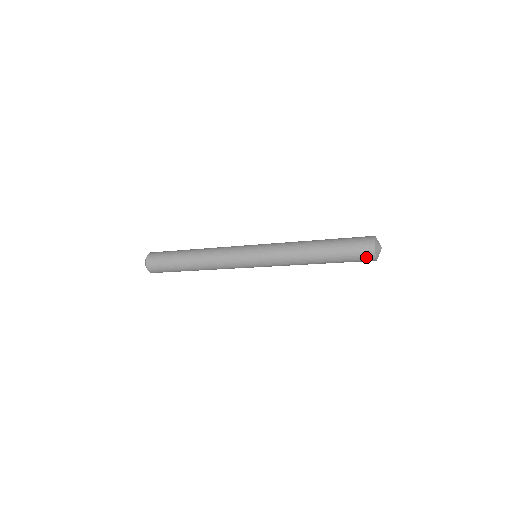
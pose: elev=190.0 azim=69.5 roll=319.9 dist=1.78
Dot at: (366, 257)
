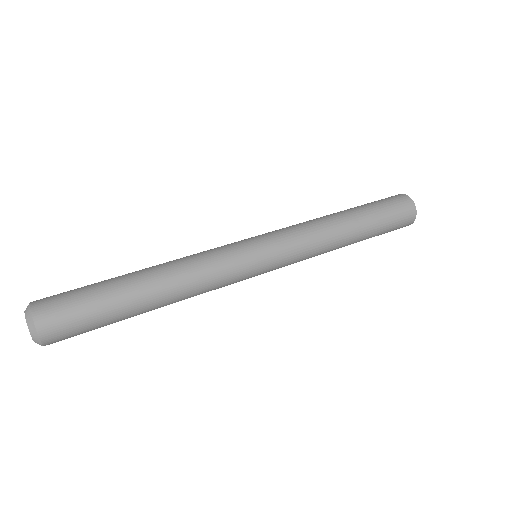
Dot at: (405, 223)
